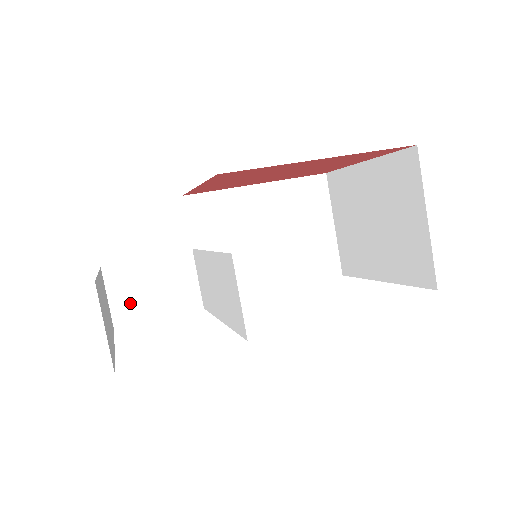
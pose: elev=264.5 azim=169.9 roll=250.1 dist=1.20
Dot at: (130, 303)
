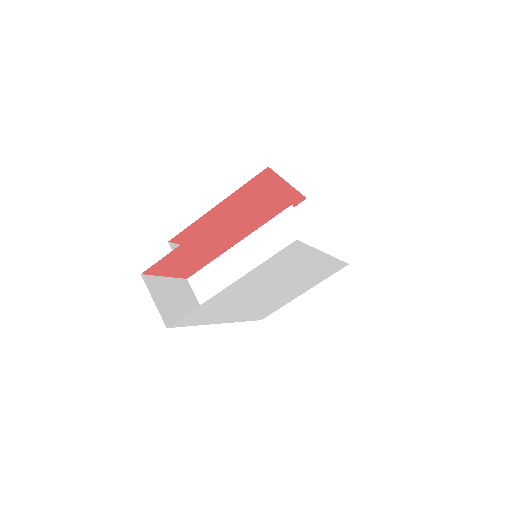
Dot at: (168, 308)
